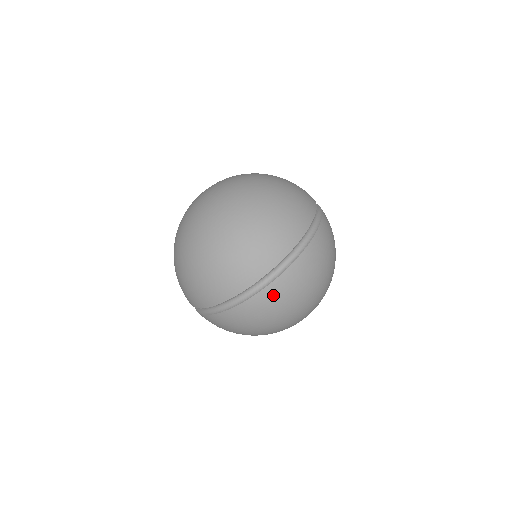
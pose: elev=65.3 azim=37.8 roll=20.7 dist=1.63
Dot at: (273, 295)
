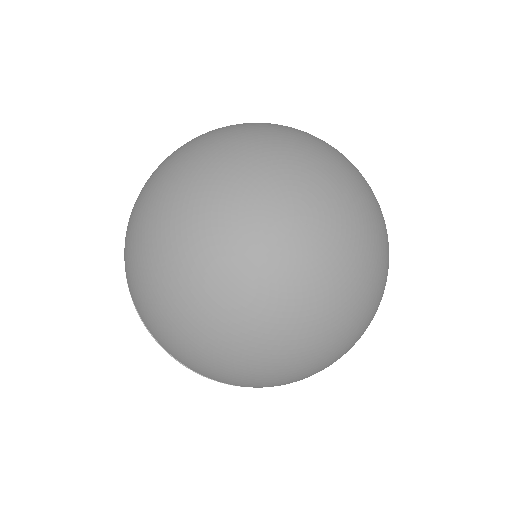
Dot at: occluded
